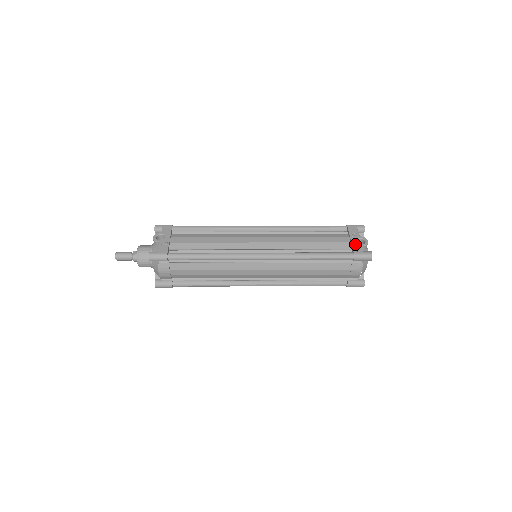
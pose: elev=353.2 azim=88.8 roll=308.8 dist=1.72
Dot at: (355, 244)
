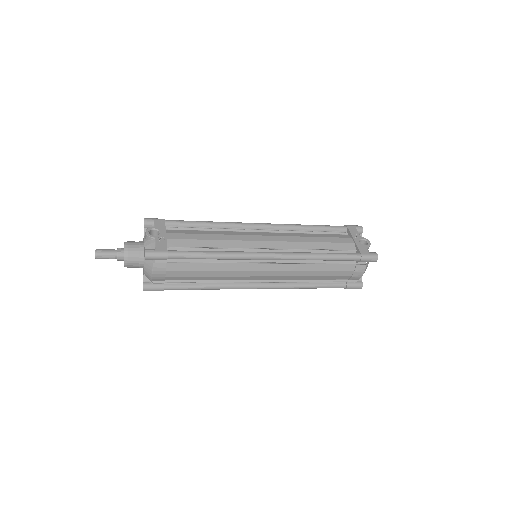
Dot at: (360, 245)
